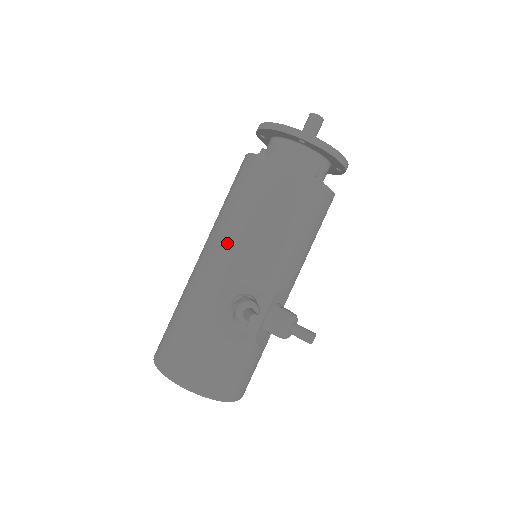
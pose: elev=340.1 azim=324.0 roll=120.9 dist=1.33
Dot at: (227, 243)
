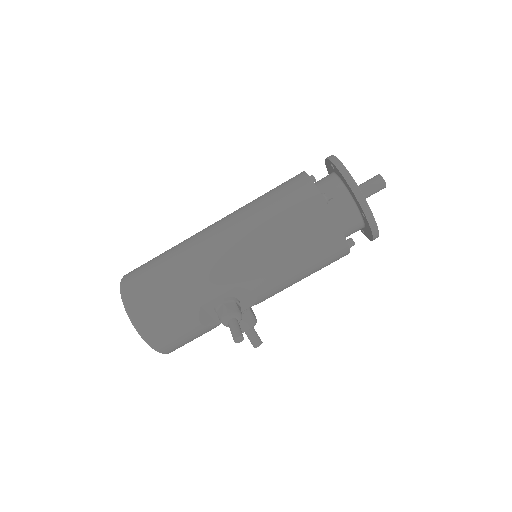
Dot at: (250, 255)
